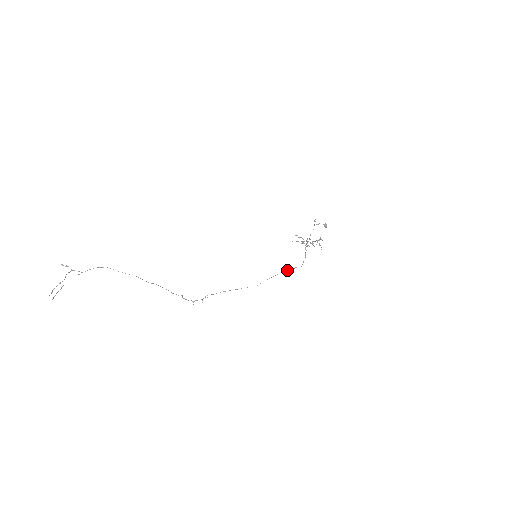
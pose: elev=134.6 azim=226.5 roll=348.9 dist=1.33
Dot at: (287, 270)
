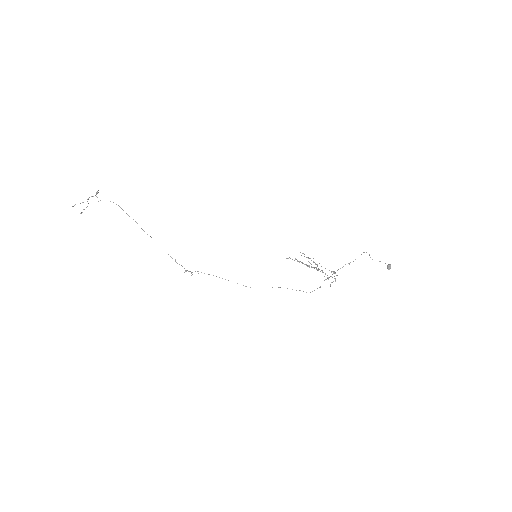
Dot at: occluded
